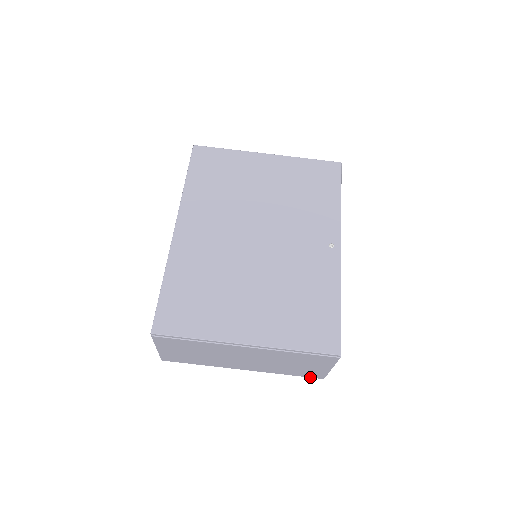
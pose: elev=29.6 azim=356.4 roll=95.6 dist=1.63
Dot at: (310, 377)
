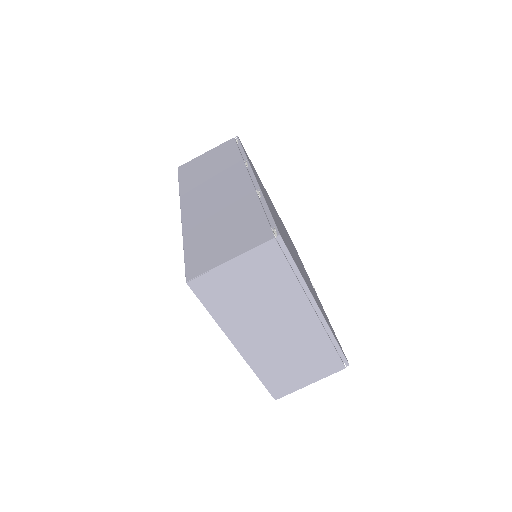
Dot at: (270, 392)
